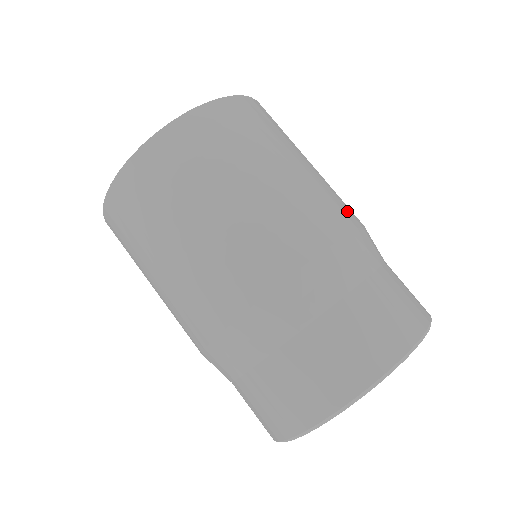
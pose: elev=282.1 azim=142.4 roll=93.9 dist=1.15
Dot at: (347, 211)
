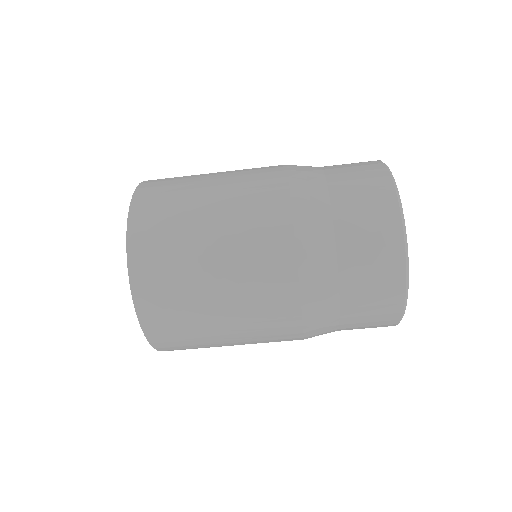
Dot at: (271, 204)
